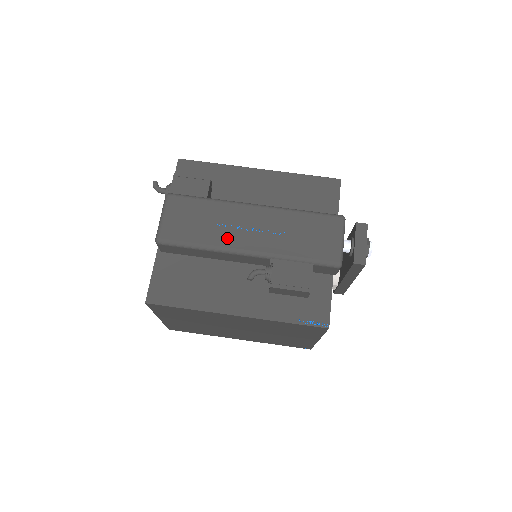
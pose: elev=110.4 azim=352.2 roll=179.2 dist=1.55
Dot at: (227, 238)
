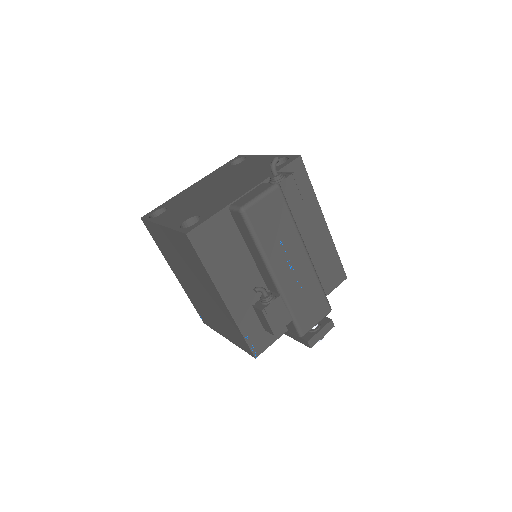
Dot at: (276, 257)
